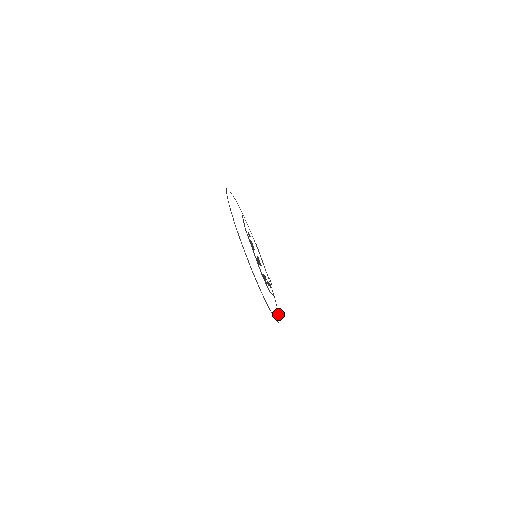
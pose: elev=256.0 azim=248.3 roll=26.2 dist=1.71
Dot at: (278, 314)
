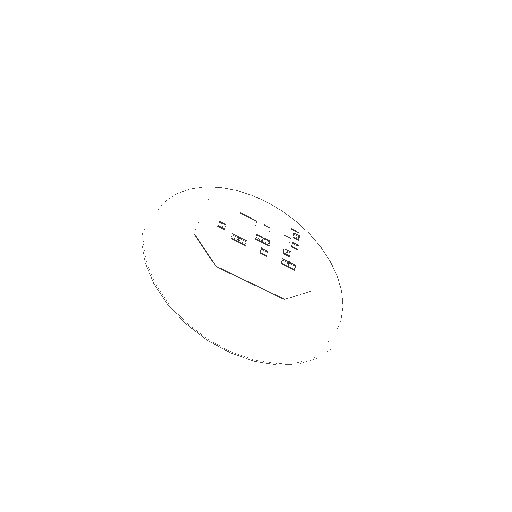
Dot at: occluded
